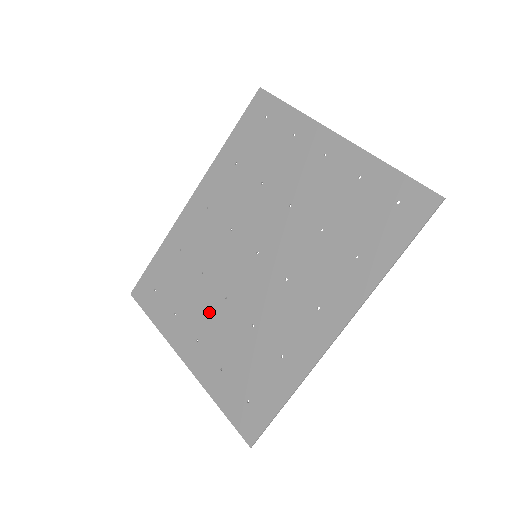
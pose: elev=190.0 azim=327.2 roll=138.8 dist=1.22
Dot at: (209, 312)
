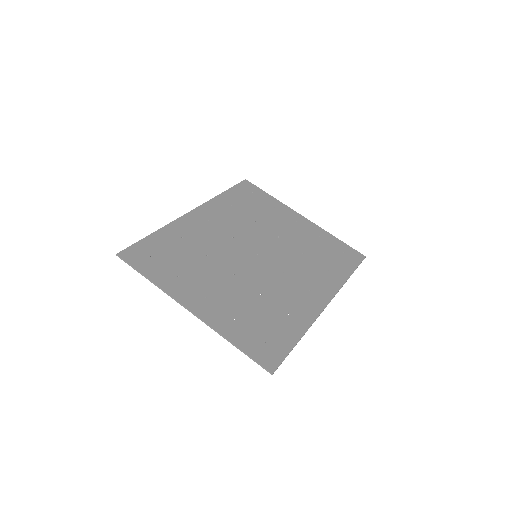
Dot at: (217, 280)
